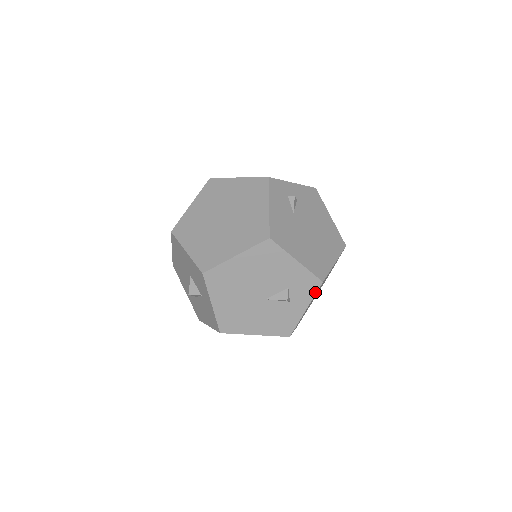
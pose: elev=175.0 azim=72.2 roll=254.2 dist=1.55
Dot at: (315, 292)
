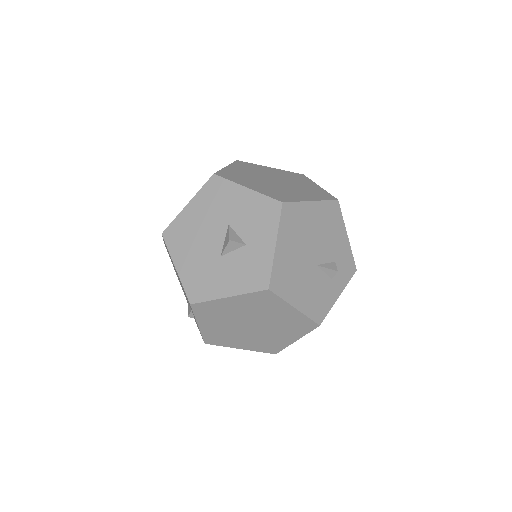
Dot at: (350, 278)
